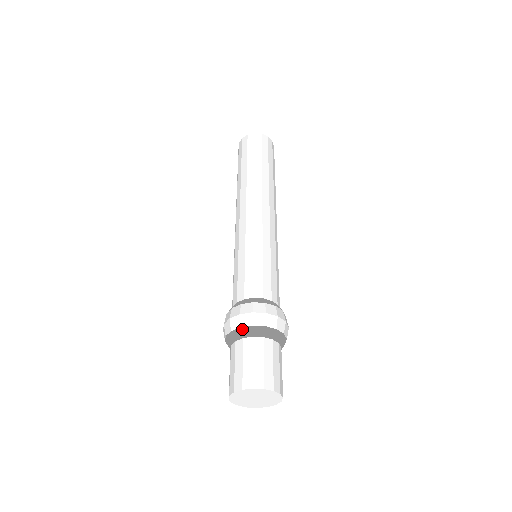
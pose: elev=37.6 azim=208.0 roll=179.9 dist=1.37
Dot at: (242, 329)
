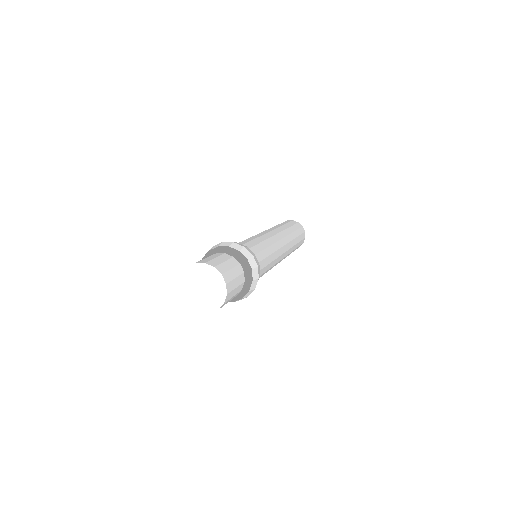
Dot at: (229, 248)
